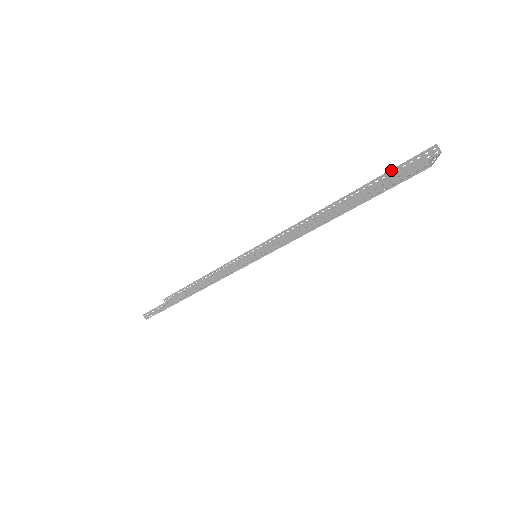
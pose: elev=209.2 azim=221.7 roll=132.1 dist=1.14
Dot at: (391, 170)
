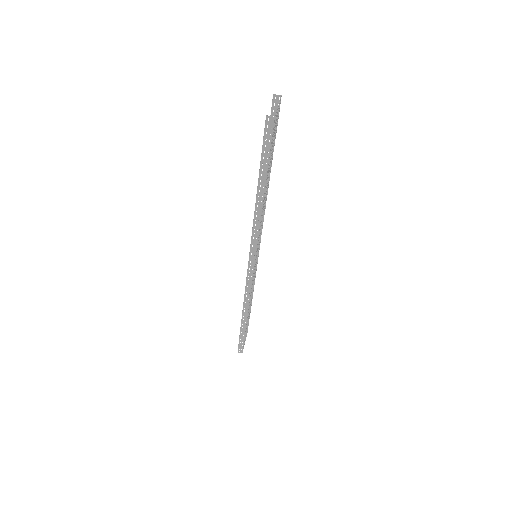
Dot at: occluded
